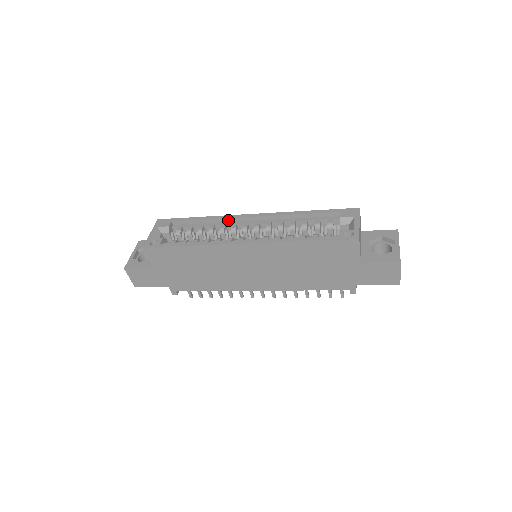
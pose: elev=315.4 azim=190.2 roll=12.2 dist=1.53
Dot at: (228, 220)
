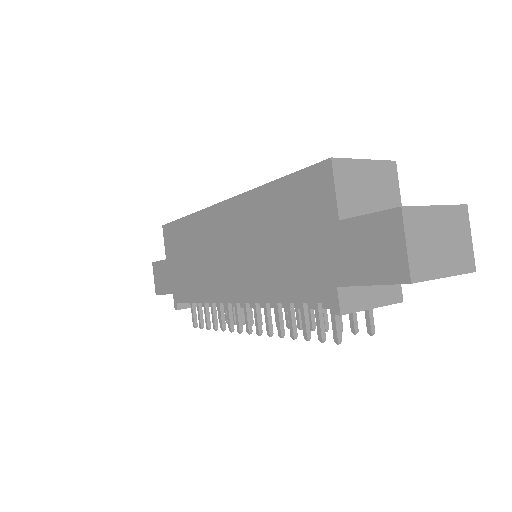
Dot at: occluded
